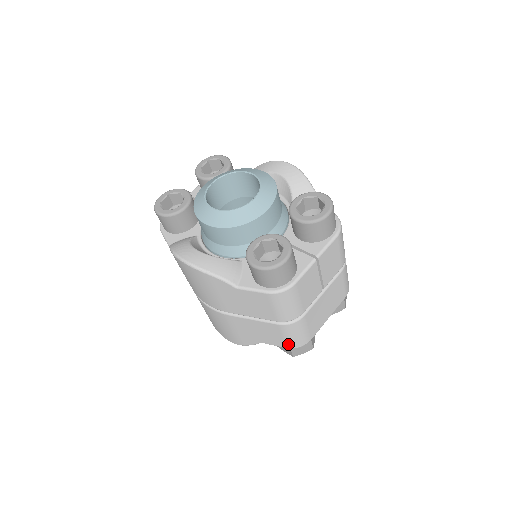
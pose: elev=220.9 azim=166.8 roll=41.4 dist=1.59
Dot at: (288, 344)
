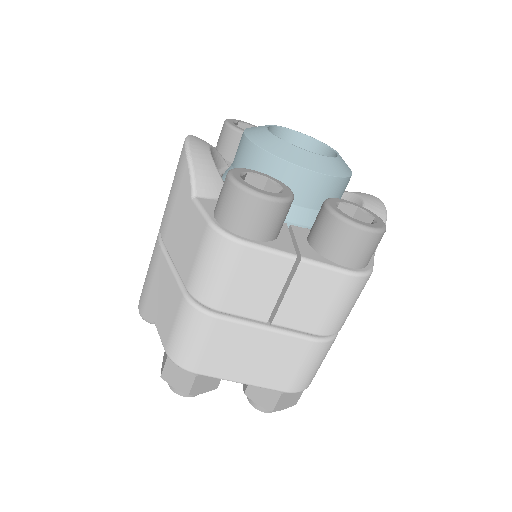
Dot at: (170, 343)
